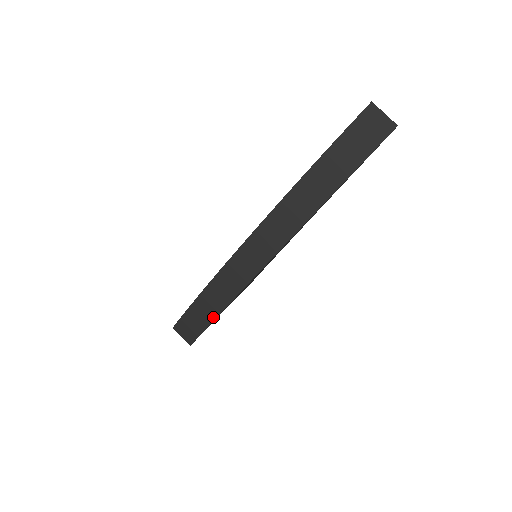
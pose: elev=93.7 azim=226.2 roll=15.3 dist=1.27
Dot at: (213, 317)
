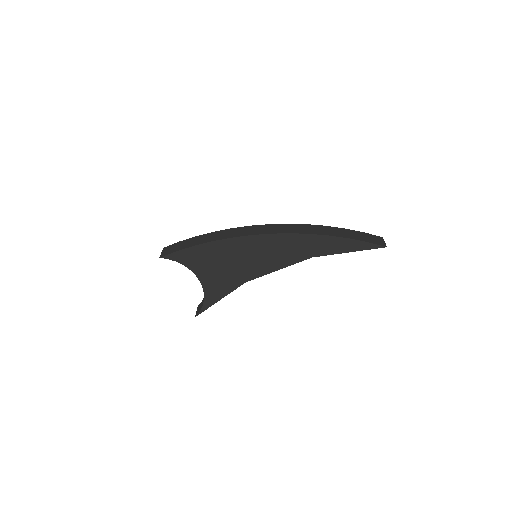
Dot at: (205, 242)
